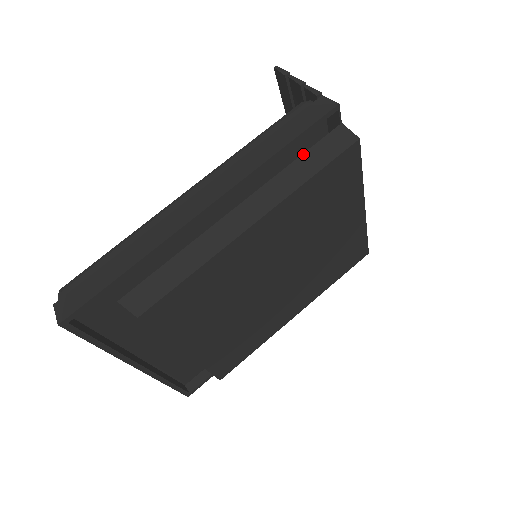
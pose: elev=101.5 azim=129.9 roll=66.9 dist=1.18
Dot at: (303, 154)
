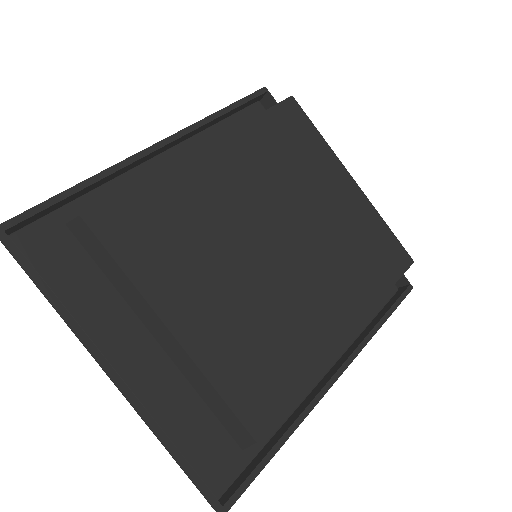
Dot at: occluded
